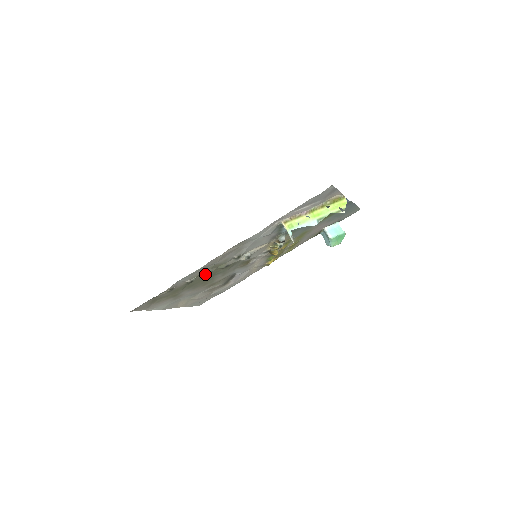
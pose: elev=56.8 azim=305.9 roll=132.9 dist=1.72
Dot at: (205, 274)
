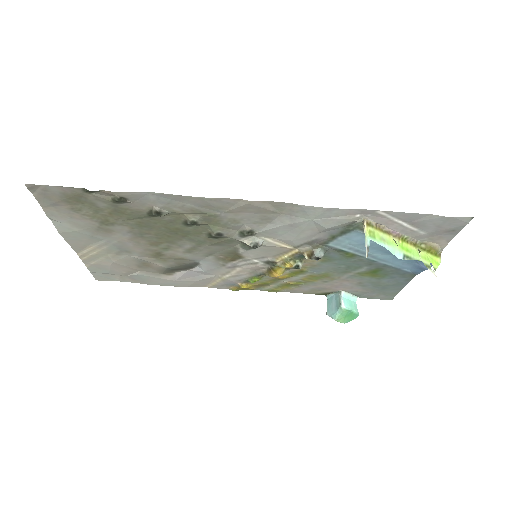
Dot at: (183, 221)
